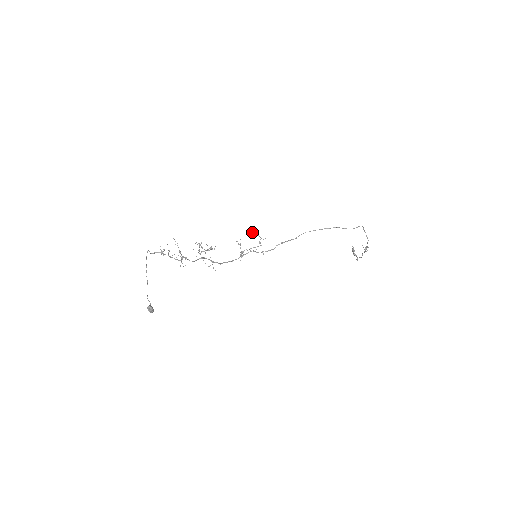
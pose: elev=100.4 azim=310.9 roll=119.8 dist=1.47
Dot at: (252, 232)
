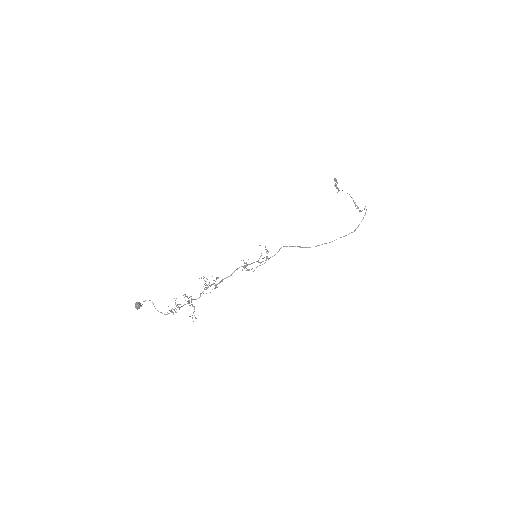
Dot at: occluded
